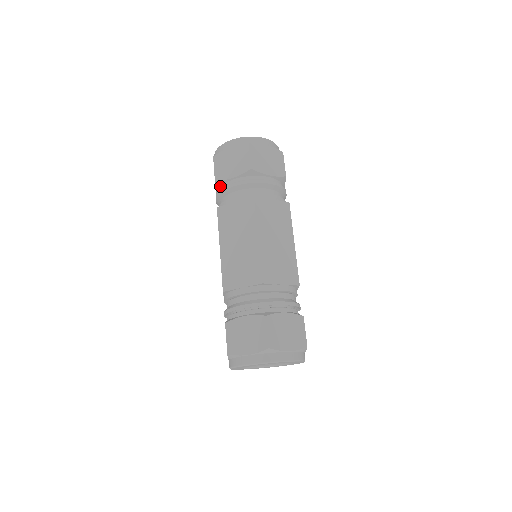
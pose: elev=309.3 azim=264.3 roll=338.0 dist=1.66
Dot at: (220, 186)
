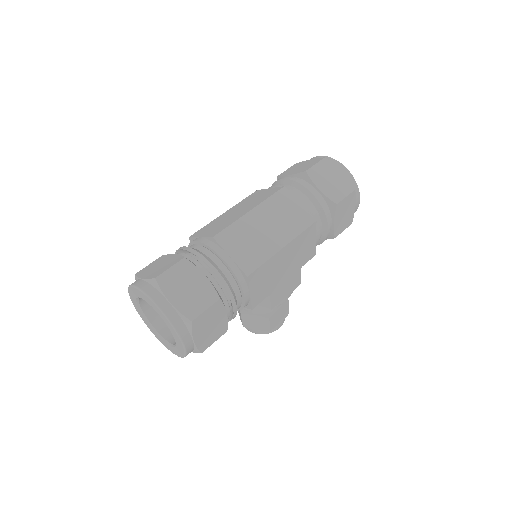
Dot at: occluded
